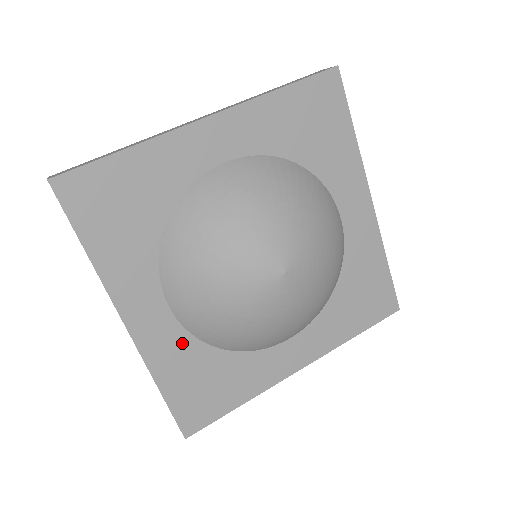
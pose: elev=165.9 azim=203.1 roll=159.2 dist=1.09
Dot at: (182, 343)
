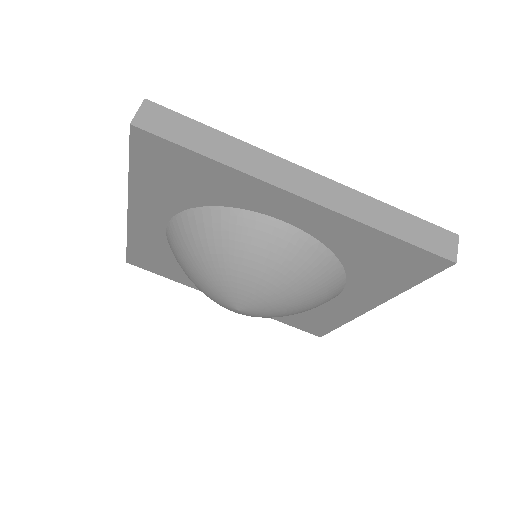
Dot at: occluded
